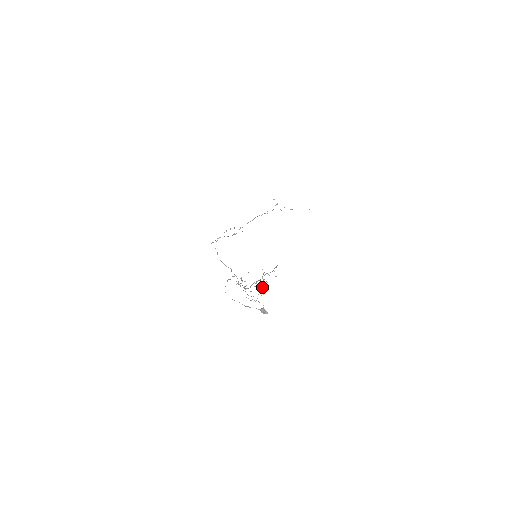
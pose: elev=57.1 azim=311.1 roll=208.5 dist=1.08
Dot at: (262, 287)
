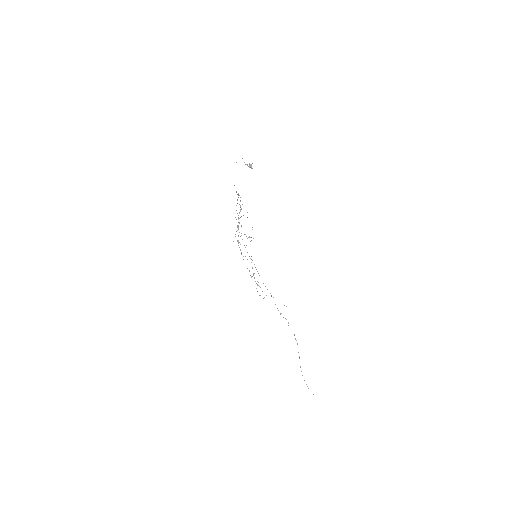
Dot at: occluded
